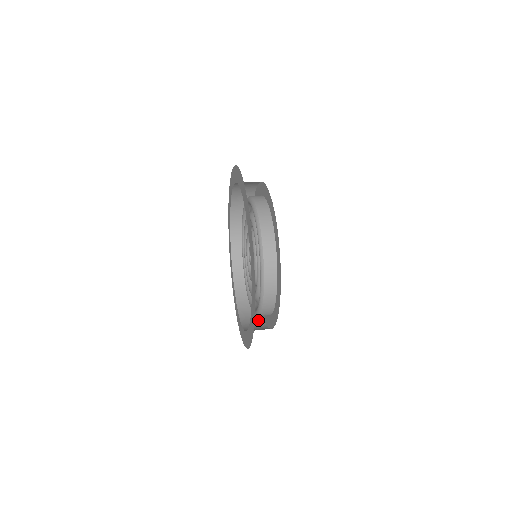
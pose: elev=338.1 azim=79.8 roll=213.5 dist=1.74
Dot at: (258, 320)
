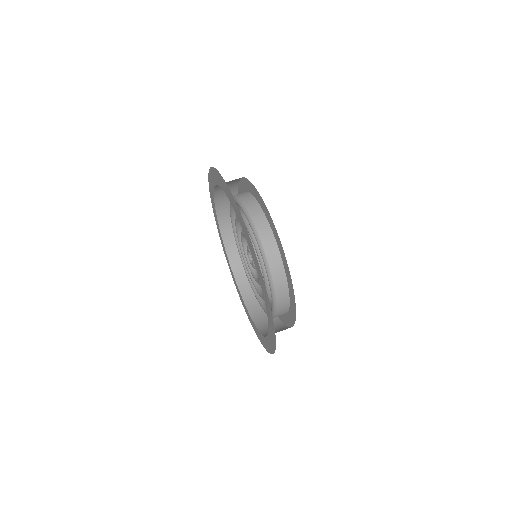
Dot at: occluded
